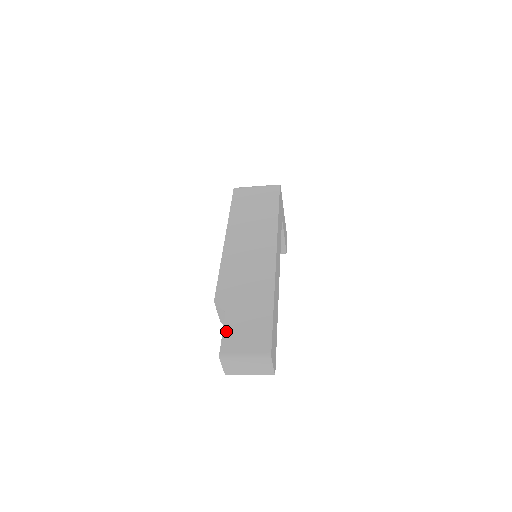
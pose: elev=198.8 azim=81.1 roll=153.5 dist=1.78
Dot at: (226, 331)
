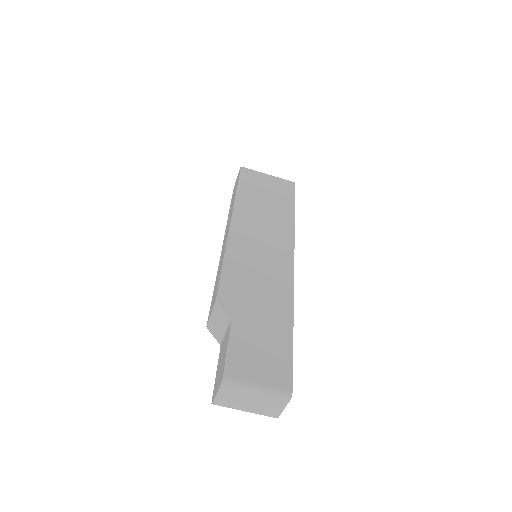
Dot at: (232, 346)
